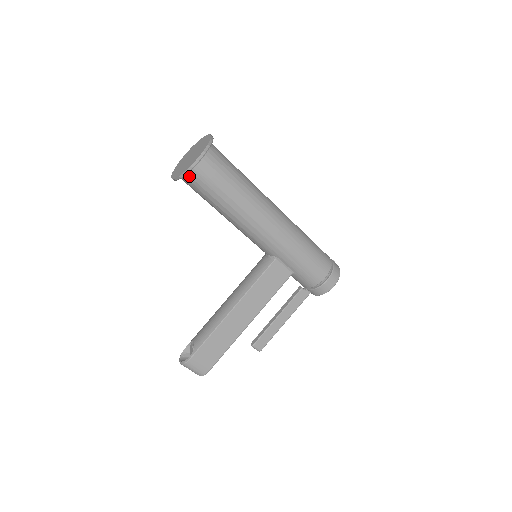
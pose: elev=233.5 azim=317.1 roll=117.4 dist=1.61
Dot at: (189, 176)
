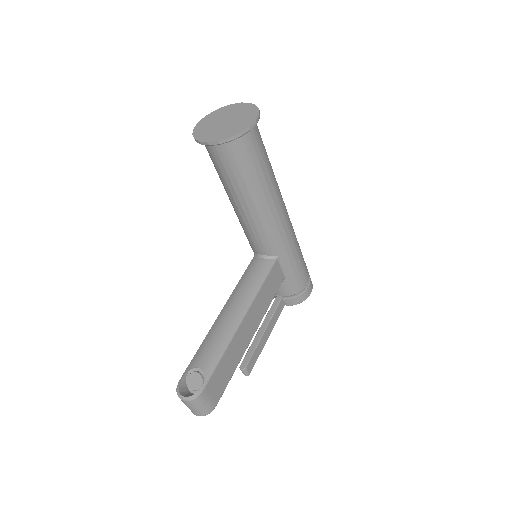
Dot at: (235, 141)
